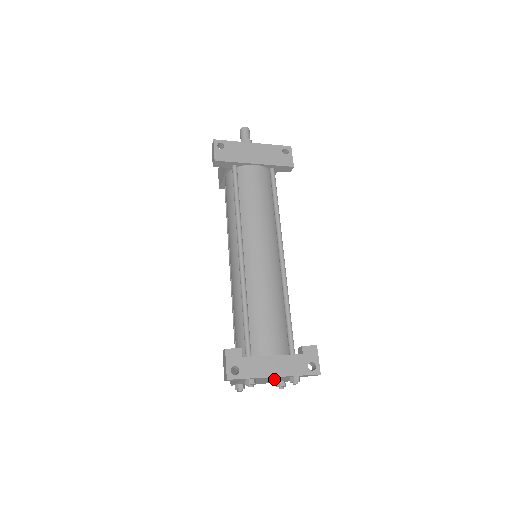
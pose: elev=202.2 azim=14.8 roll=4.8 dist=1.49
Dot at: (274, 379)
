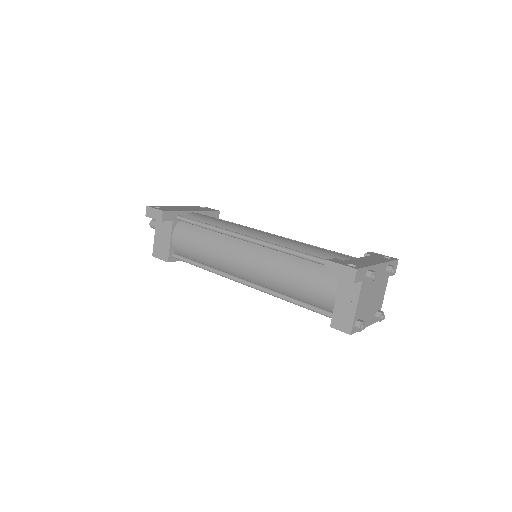
Dot at: (376, 287)
